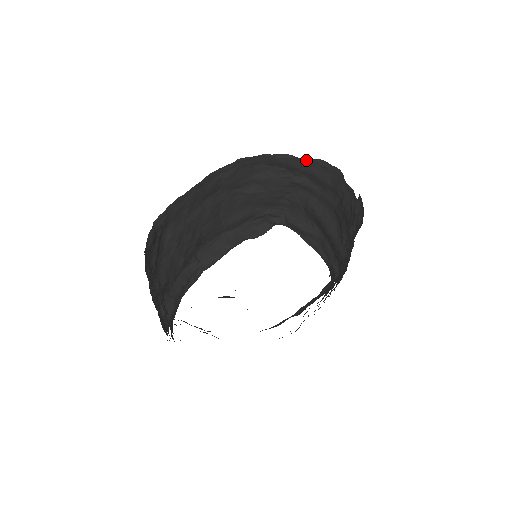
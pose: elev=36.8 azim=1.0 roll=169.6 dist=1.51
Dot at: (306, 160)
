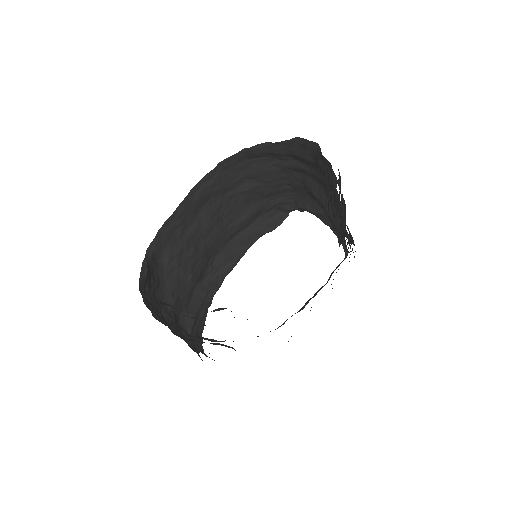
Dot at: (284, 143)
